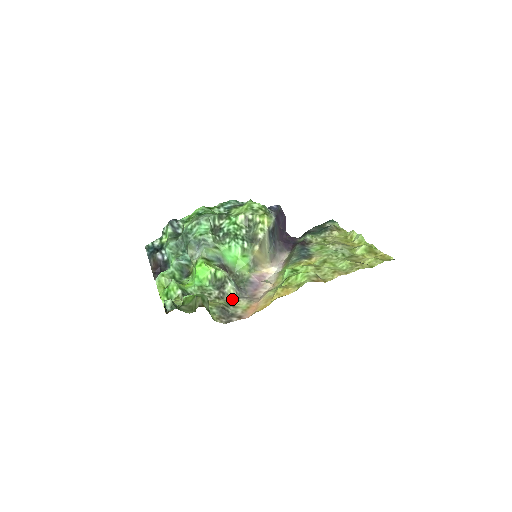
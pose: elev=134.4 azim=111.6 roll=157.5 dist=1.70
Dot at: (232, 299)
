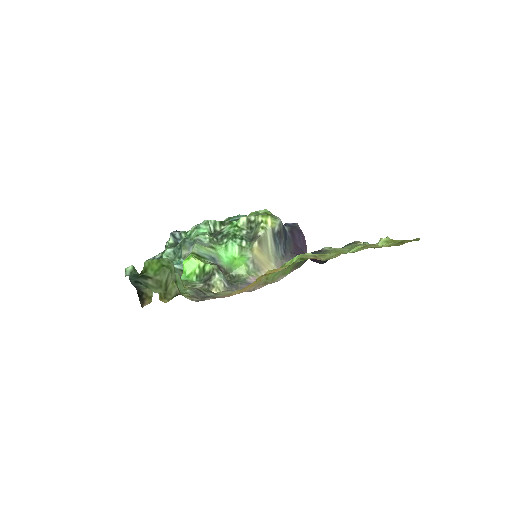
Dot at: (218, 291)
